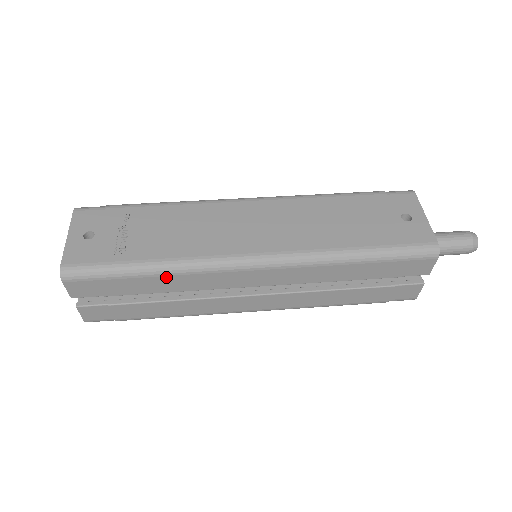
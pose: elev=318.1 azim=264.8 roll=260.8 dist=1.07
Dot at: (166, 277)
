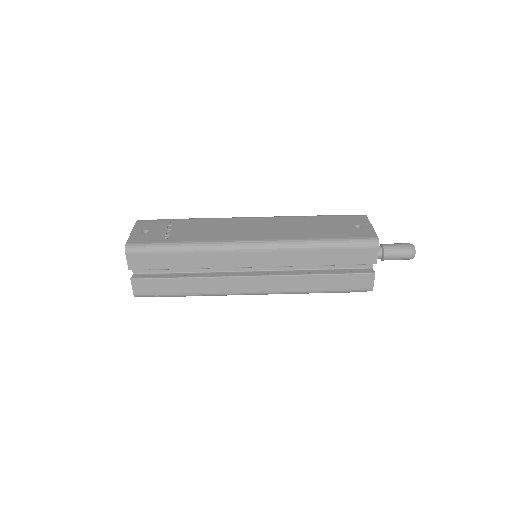
Dot at: (193, 254)
